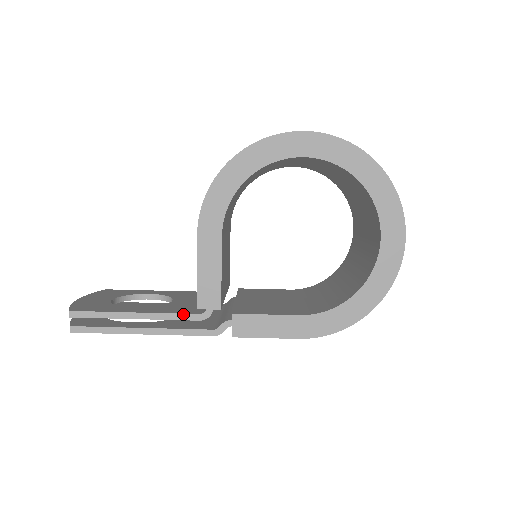
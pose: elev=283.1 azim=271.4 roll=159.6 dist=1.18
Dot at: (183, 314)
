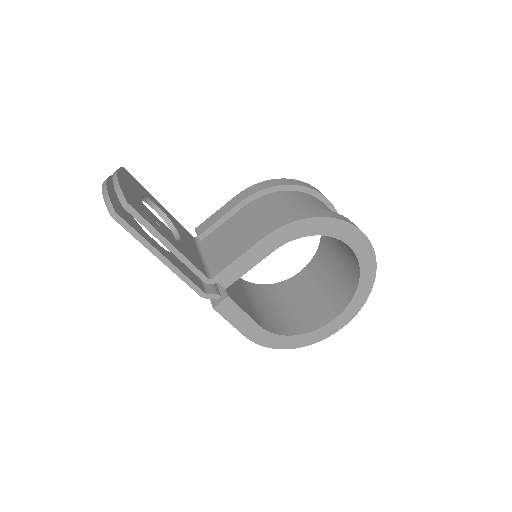
Dot at: (199, 270)
